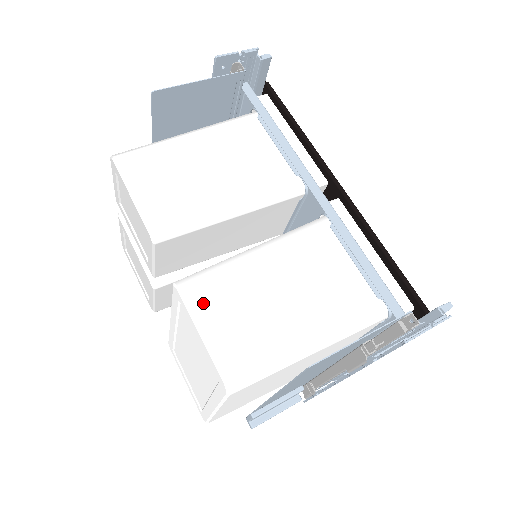
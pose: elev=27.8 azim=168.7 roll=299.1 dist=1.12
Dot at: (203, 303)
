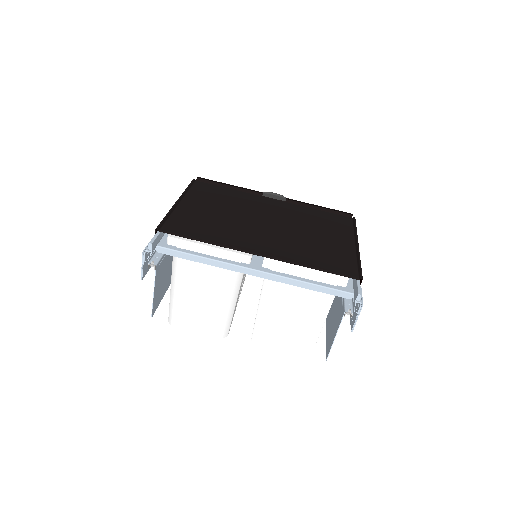
Dot at: (269, 344)
